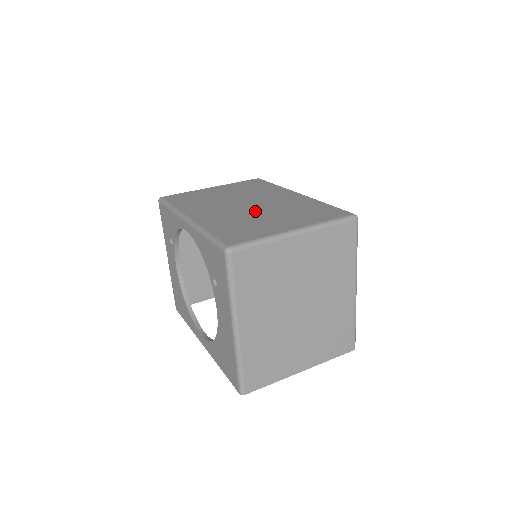
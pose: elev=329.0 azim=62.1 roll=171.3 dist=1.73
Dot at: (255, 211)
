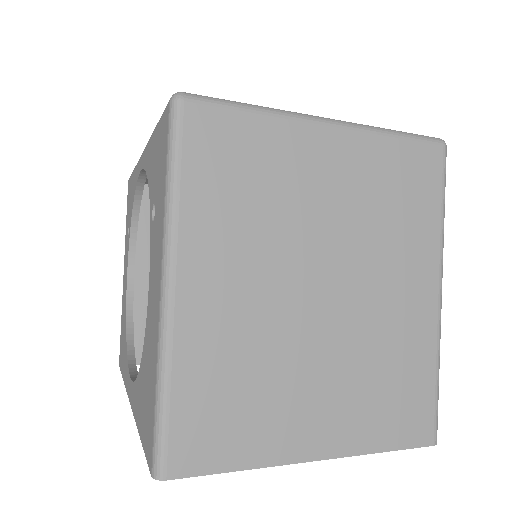
Dot at: occluded
